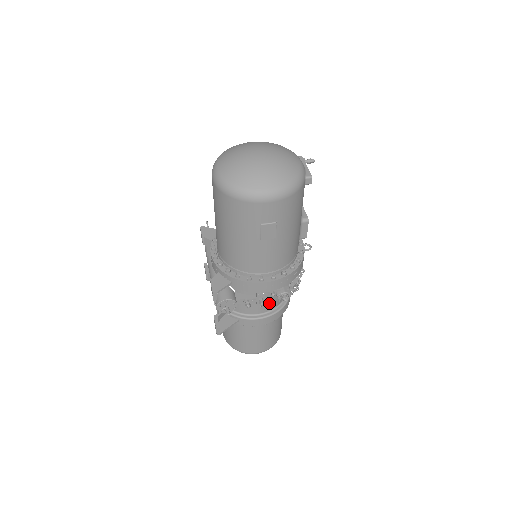
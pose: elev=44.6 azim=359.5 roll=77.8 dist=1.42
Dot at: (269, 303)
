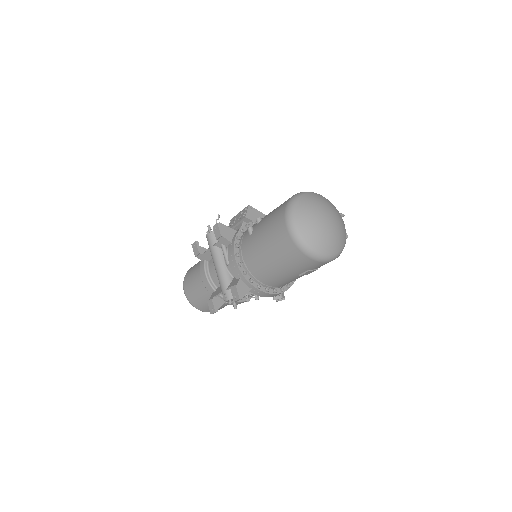
Dot at: occluded
